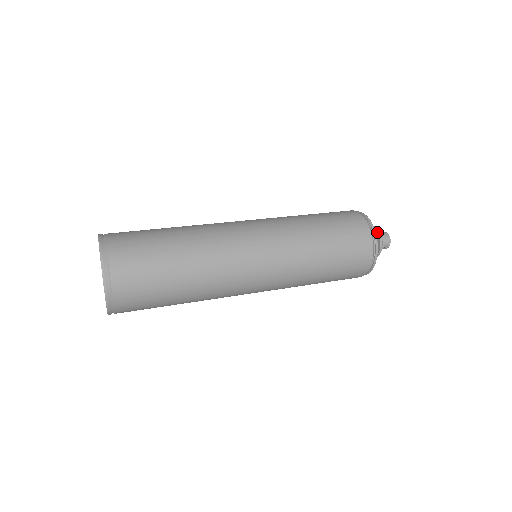
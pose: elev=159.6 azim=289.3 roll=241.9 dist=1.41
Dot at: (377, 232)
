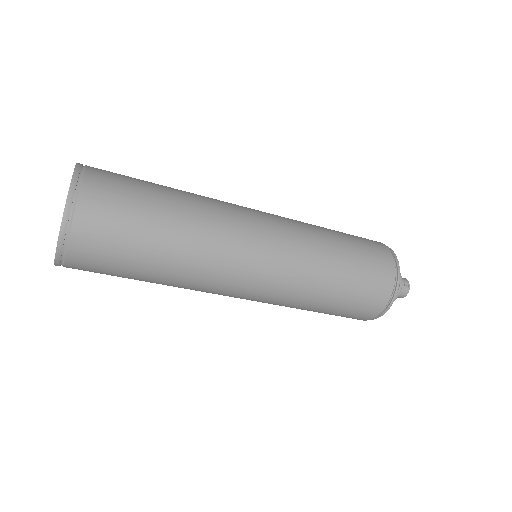
Dot at: occluded
